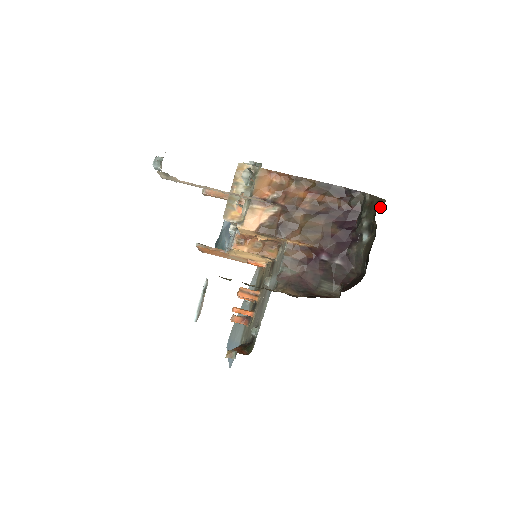
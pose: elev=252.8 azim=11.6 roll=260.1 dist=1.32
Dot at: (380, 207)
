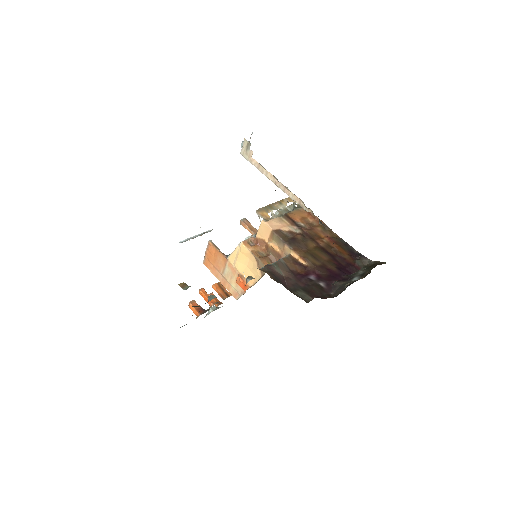
Dot at: (380, 264)
